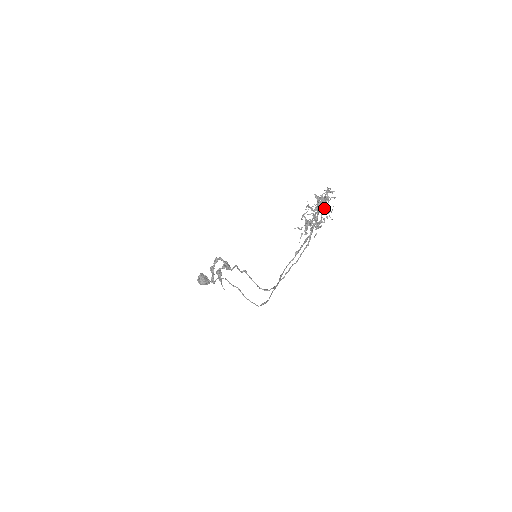
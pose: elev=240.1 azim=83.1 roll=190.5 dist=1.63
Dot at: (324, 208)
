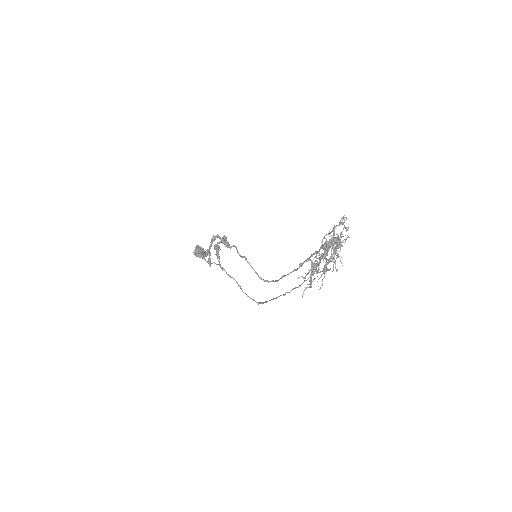
Dot at: occluded
